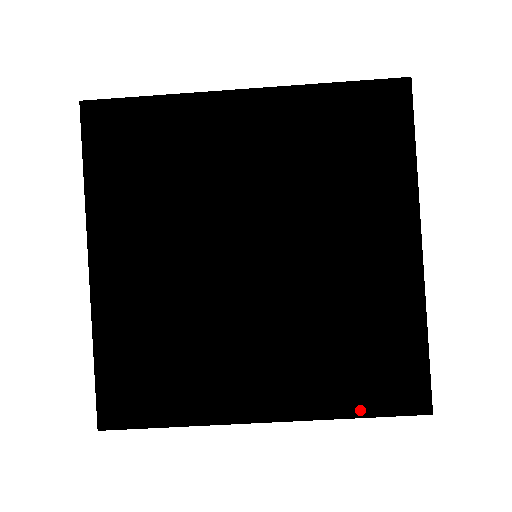
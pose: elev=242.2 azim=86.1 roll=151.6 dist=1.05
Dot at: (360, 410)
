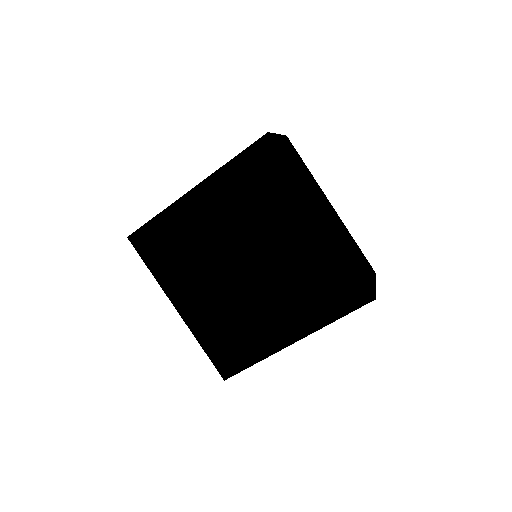
Dot at: (338, 314)
